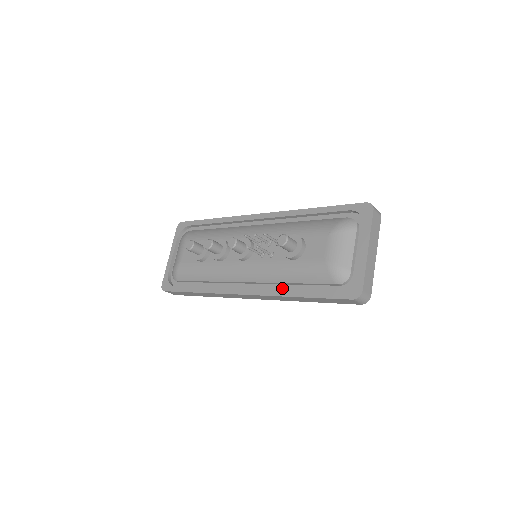
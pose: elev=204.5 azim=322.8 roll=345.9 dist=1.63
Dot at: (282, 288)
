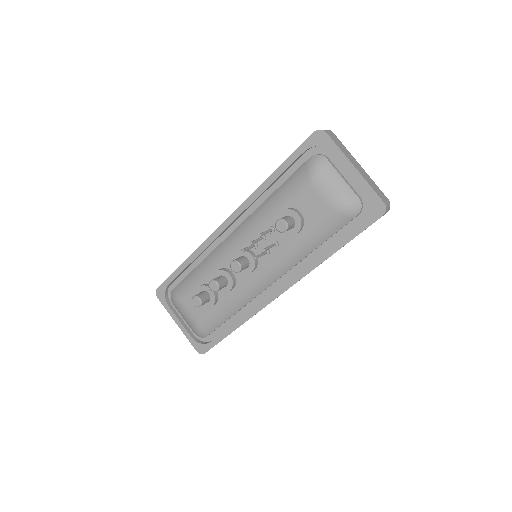
Dot at: (309, 260)
